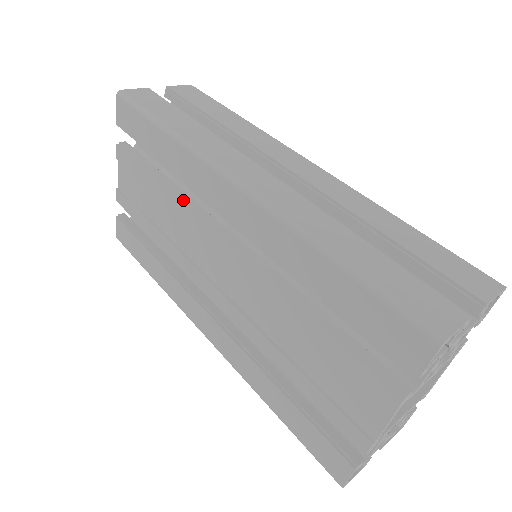
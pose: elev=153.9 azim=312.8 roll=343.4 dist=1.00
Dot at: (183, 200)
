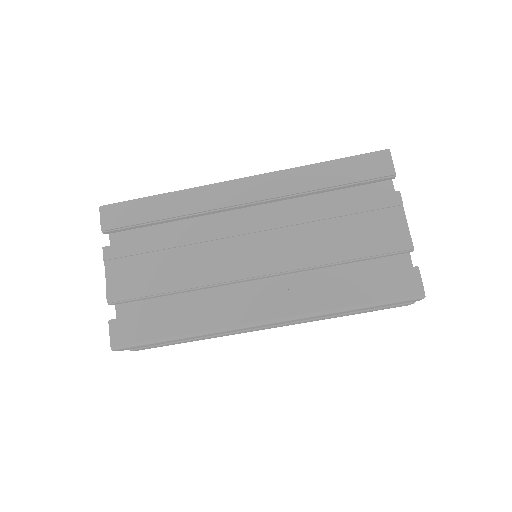
Dot at: (196, 230)
